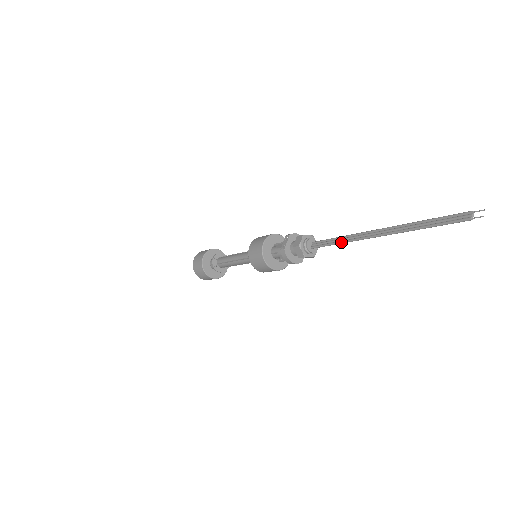
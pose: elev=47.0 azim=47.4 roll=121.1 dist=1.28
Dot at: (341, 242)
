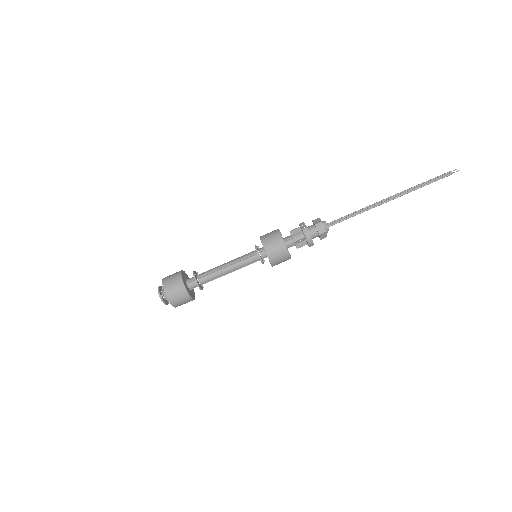
Dot at: (359, 213)
